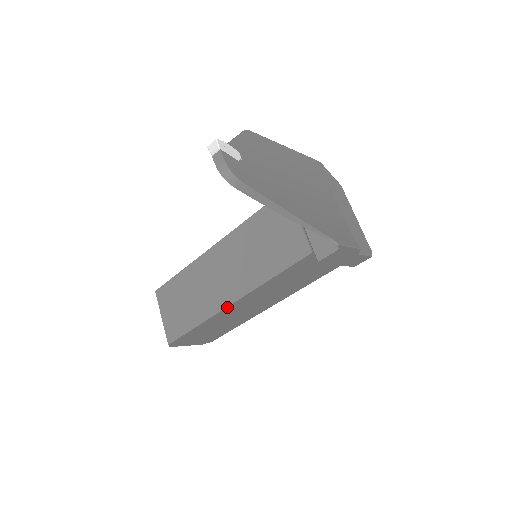
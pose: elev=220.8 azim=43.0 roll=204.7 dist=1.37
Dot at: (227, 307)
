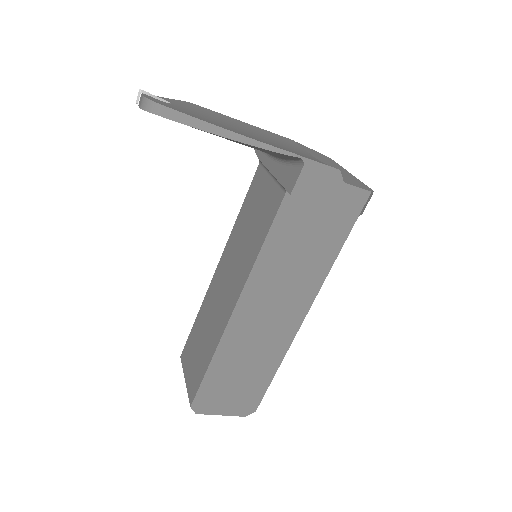
Dot at: (231, 318)
